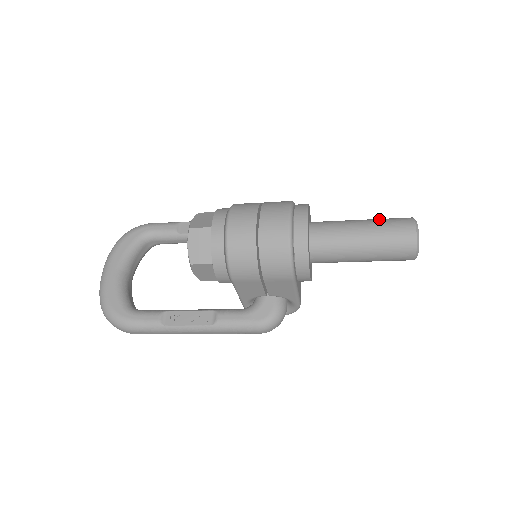
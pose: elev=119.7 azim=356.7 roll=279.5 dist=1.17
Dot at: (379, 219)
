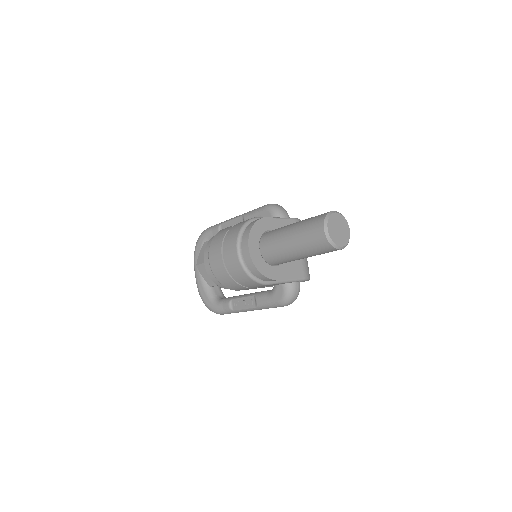
Dot at: (303, 223)
